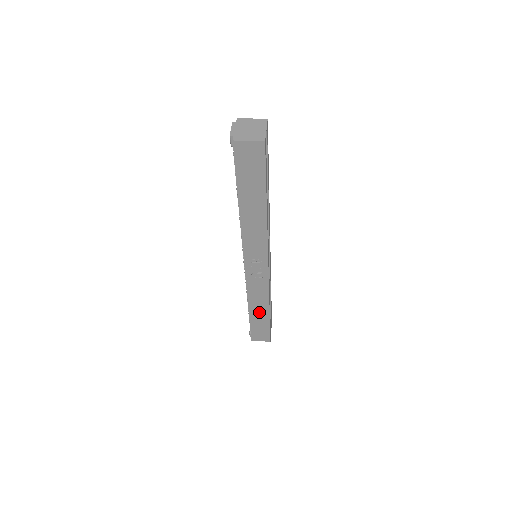
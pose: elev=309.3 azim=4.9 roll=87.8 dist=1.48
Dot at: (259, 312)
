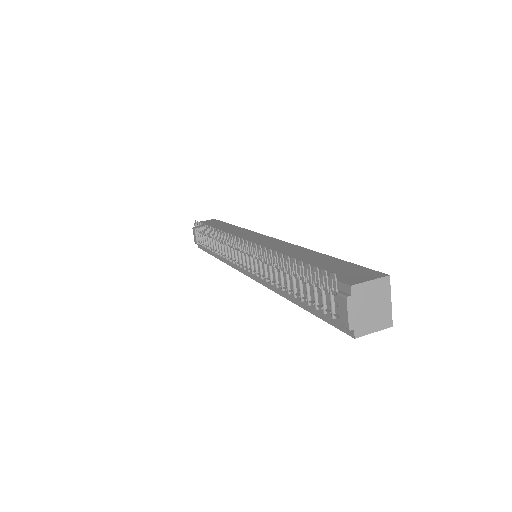
Dot at: occluded
